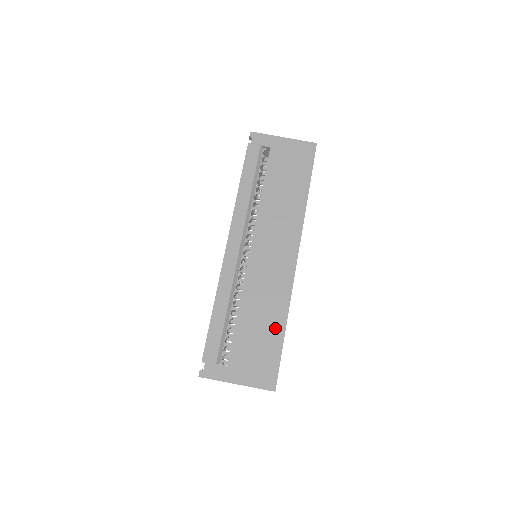
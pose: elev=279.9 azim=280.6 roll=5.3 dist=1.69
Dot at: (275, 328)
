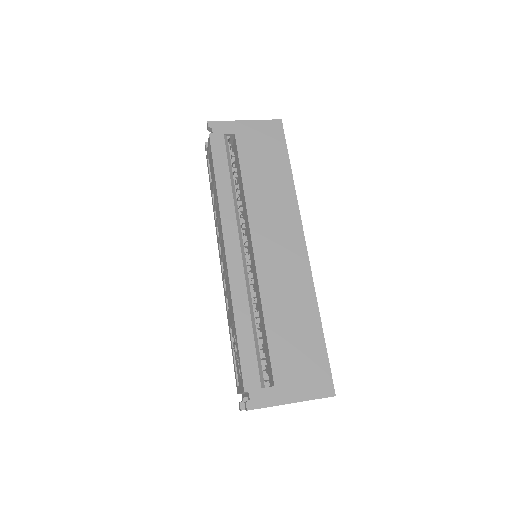
Dot at: (310, 326)
